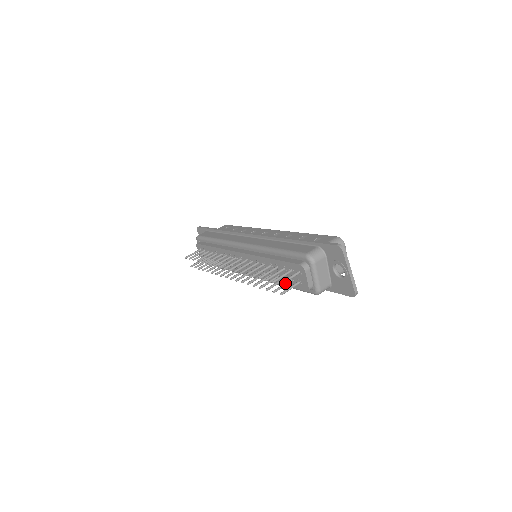
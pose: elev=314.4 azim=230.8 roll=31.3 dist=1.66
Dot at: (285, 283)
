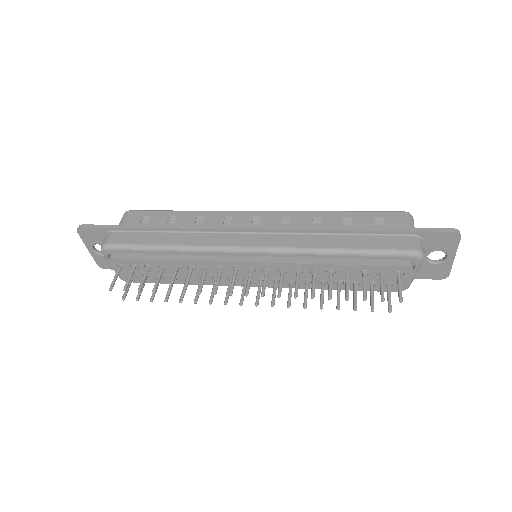
Dot at: (373, 292)
